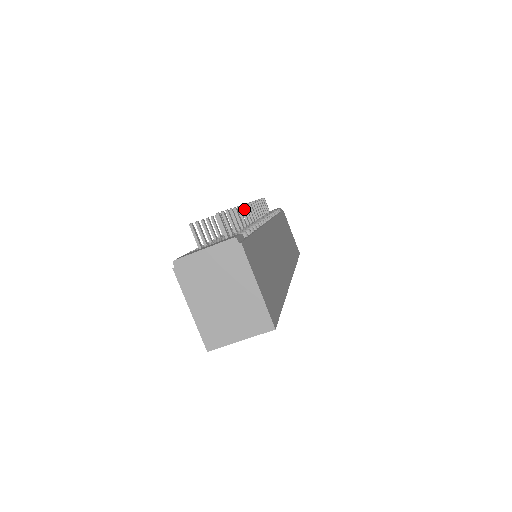
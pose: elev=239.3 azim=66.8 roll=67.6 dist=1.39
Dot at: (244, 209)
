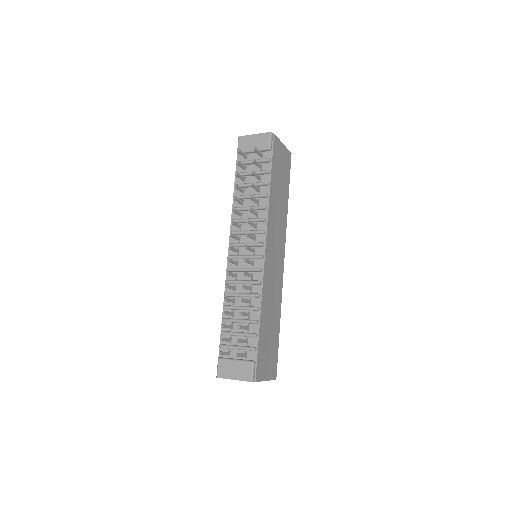
Dot at: (237, 176)
